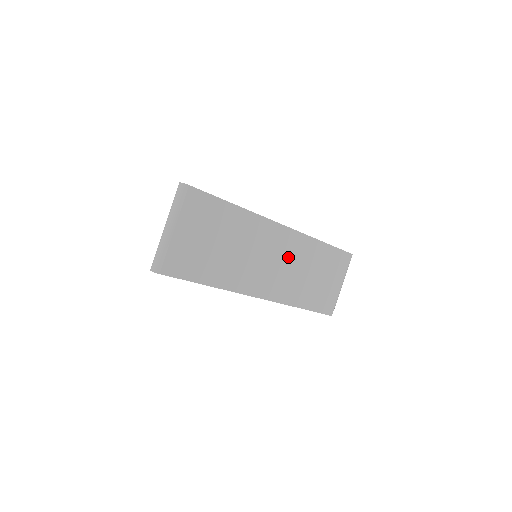
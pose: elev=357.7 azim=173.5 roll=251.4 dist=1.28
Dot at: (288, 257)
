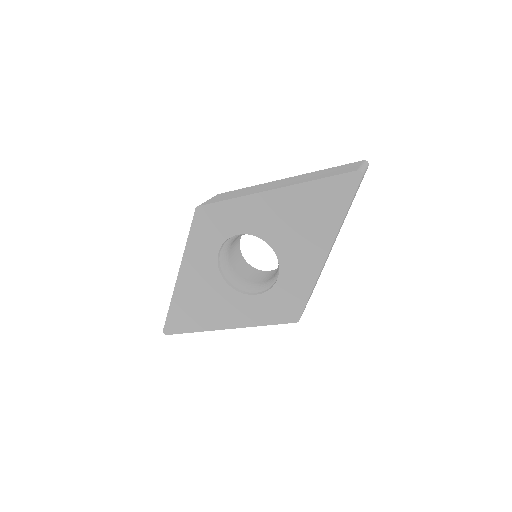
Dot at: occluded
